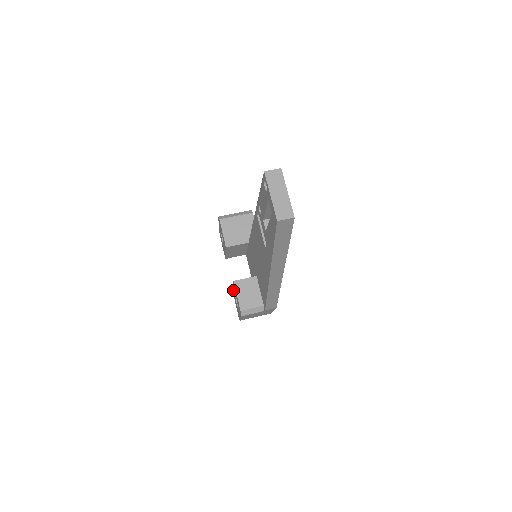
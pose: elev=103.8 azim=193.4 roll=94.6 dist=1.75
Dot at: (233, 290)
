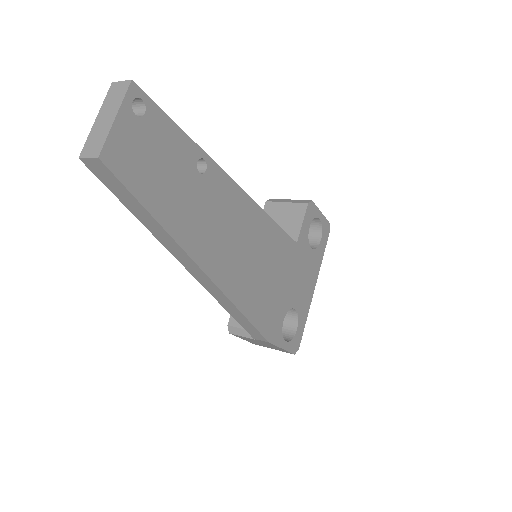
Dot at: occluded
